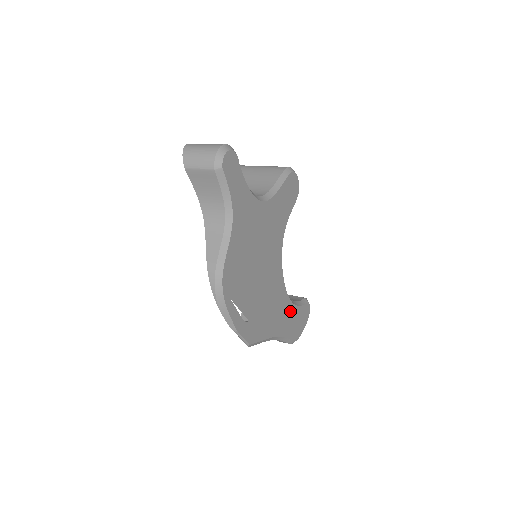
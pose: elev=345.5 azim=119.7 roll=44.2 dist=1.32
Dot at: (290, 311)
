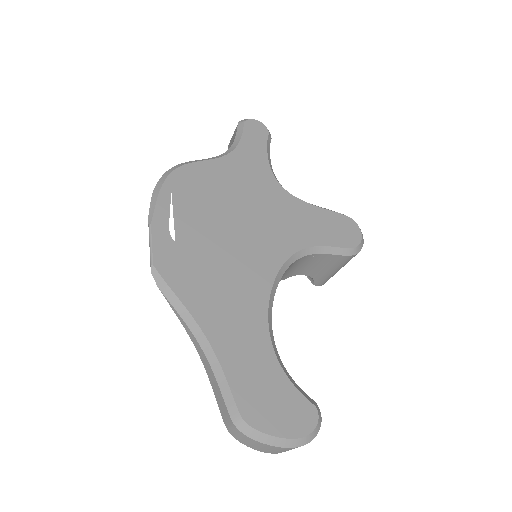
Dot at: (260, 350)
